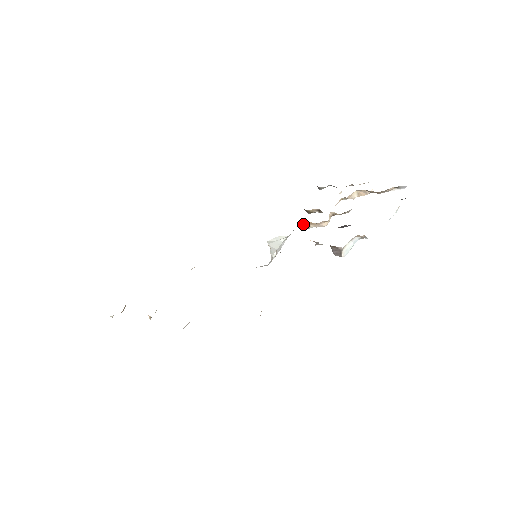
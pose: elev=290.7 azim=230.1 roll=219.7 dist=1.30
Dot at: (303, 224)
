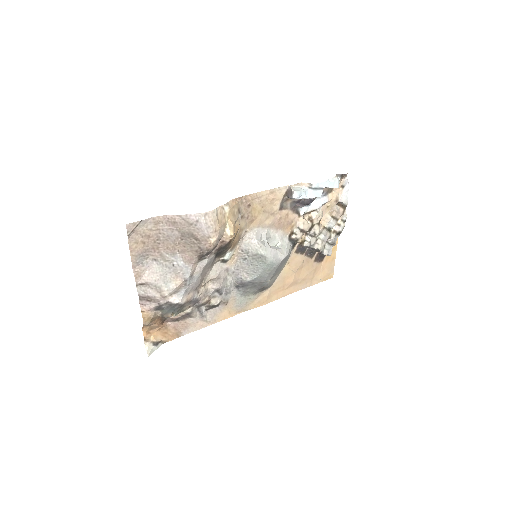
Dot at: (289, 233)
